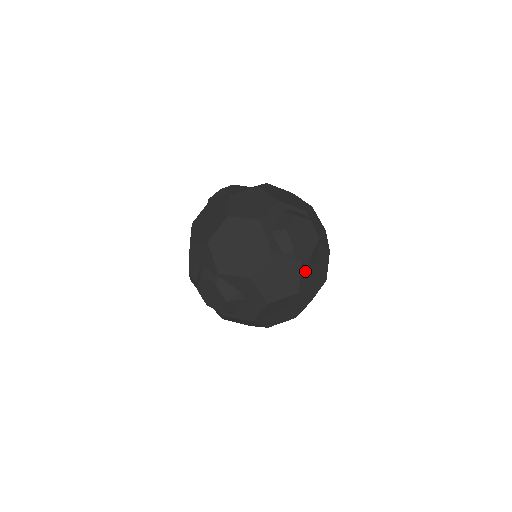
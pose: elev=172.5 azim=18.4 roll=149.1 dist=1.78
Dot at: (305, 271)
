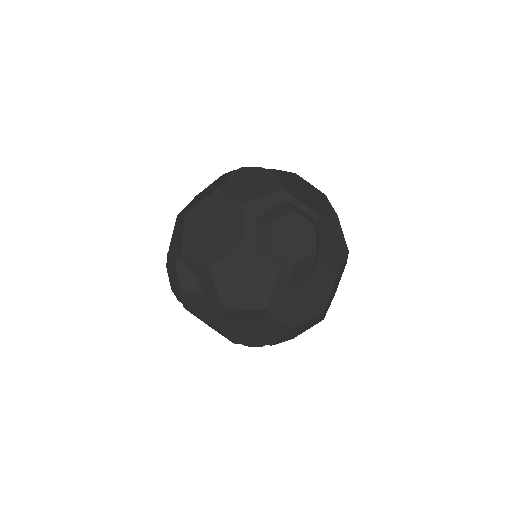
Dot at: (284, 285)
